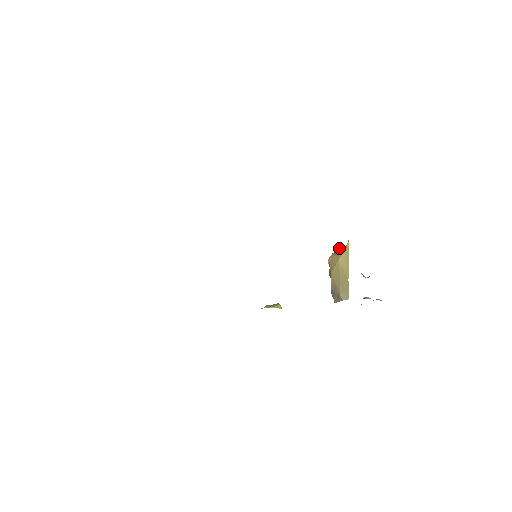
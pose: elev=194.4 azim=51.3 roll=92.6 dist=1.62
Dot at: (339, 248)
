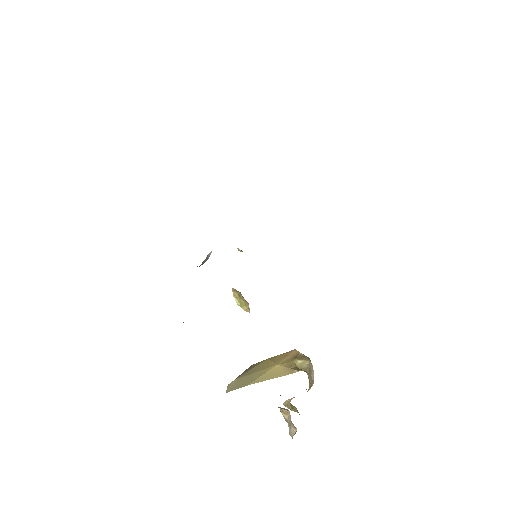
Dot at: (308, 359)
